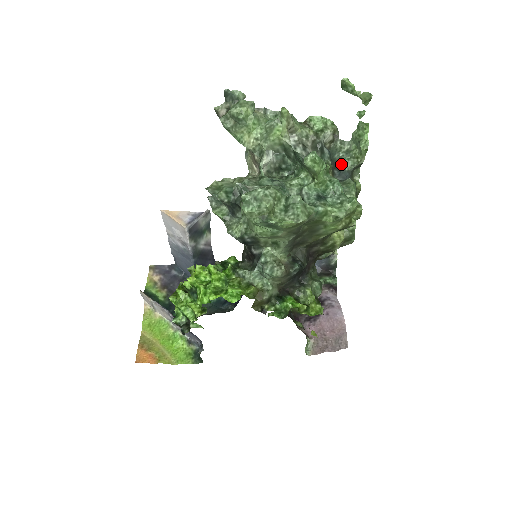
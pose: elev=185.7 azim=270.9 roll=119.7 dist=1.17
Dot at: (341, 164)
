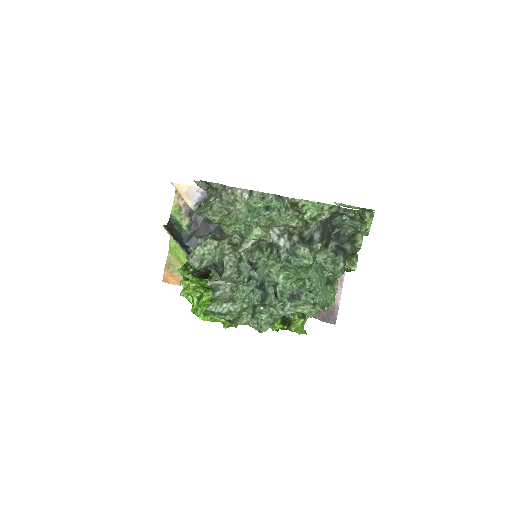
Dot at: (342, 228)
